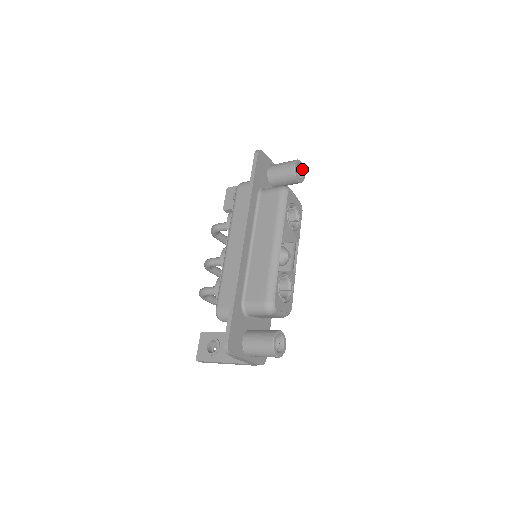
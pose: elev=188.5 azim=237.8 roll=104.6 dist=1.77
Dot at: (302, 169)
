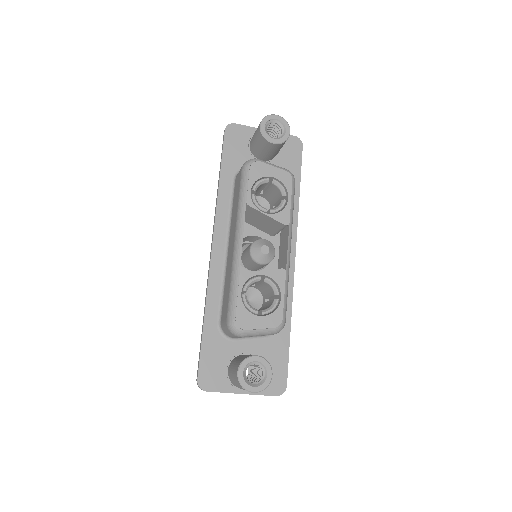
Dot at: (282, 124)
